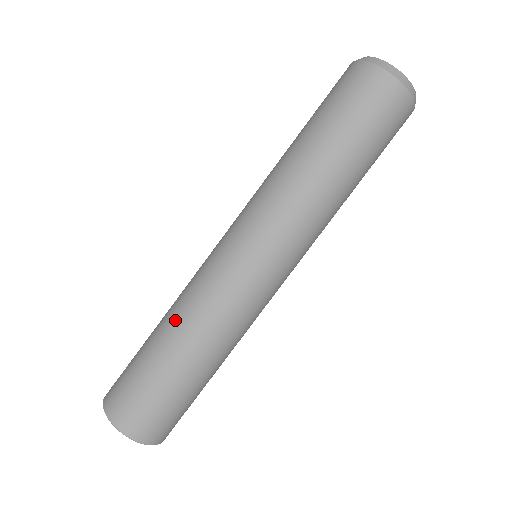
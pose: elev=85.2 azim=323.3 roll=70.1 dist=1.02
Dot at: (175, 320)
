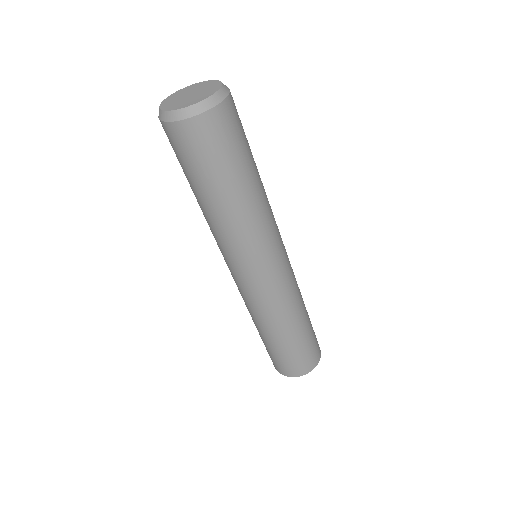
Dot at: (270, 327)
